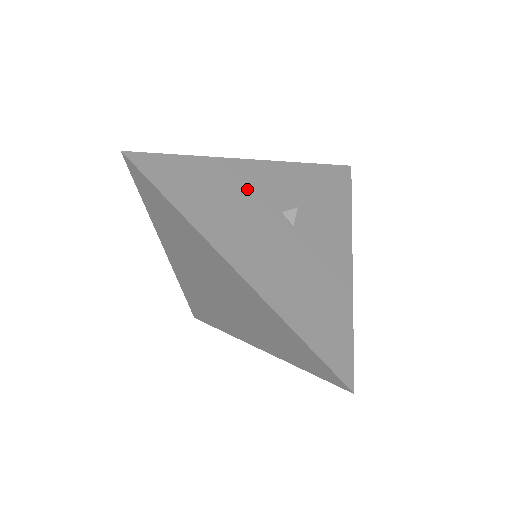
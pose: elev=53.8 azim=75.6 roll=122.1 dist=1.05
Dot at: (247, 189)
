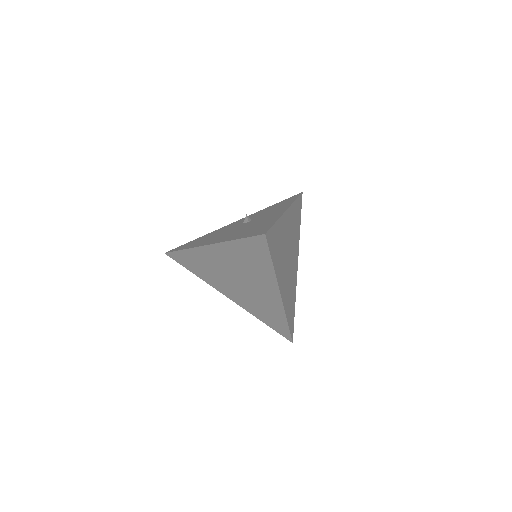
Dot at: (225, 229)
